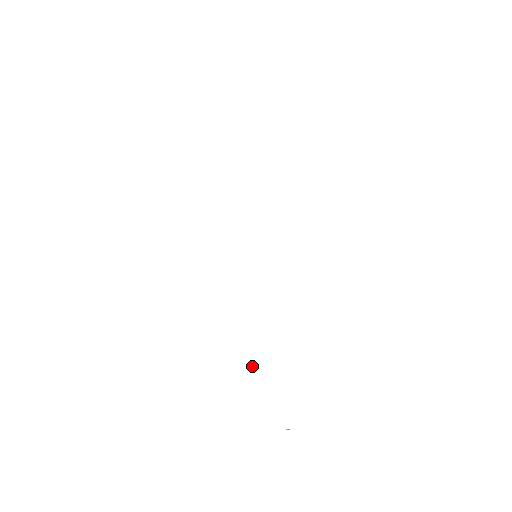
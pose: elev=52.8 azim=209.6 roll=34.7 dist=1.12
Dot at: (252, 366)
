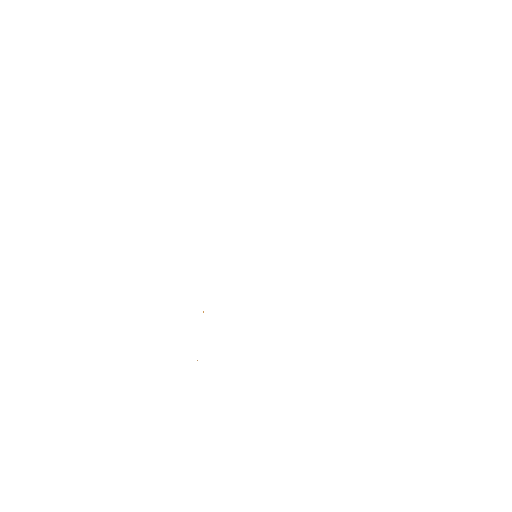
Dot at: (203, 311)
